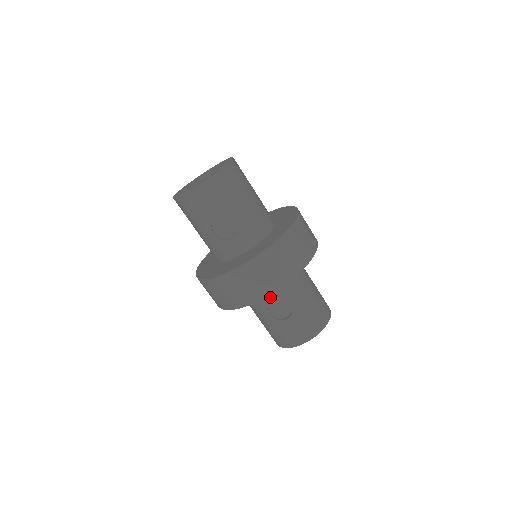
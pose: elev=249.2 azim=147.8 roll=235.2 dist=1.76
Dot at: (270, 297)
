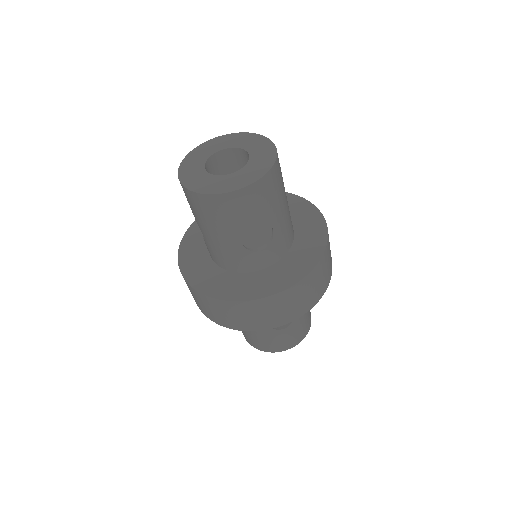
Dot at: occluded
